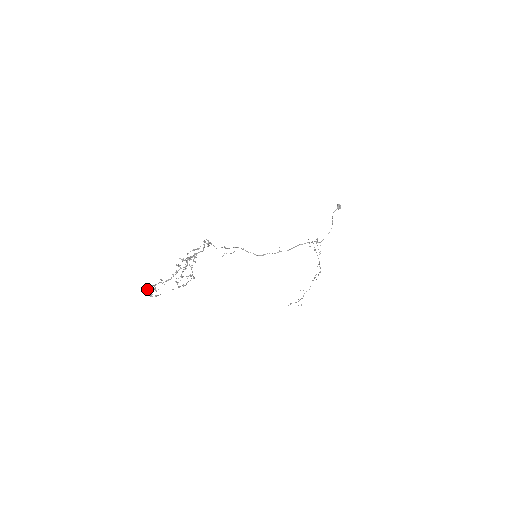
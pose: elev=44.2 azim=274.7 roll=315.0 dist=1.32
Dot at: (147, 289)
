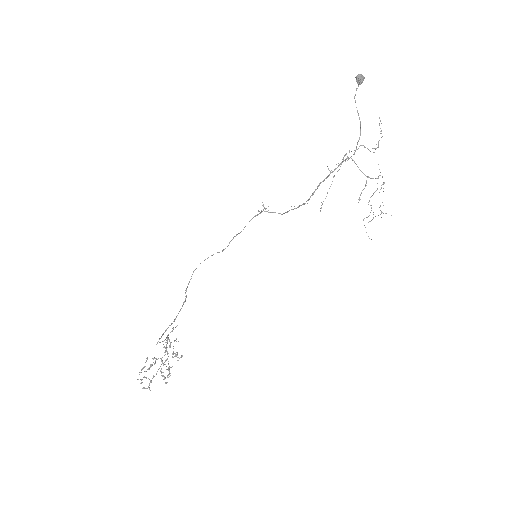
Dot at: occluded
